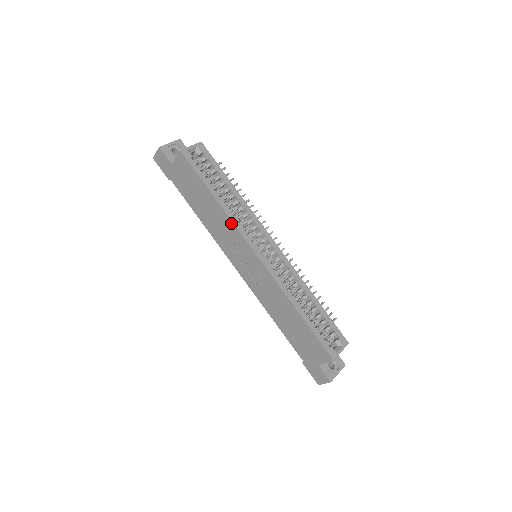
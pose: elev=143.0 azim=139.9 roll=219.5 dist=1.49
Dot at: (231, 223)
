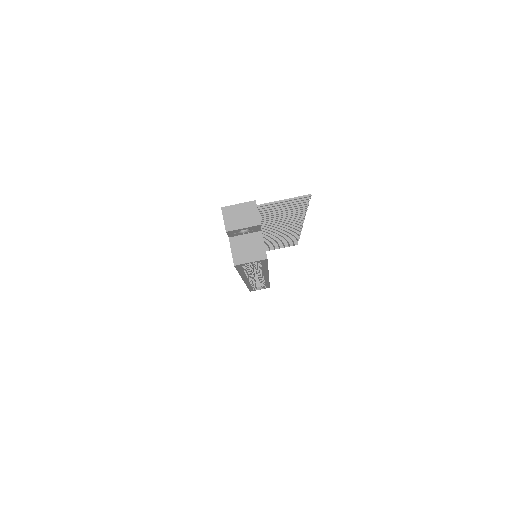
Dot at: occluded
